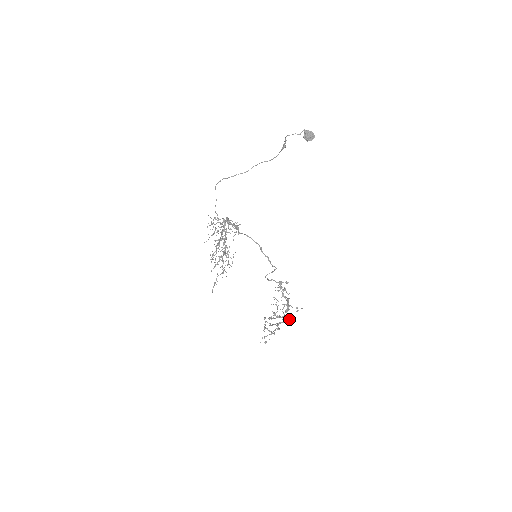
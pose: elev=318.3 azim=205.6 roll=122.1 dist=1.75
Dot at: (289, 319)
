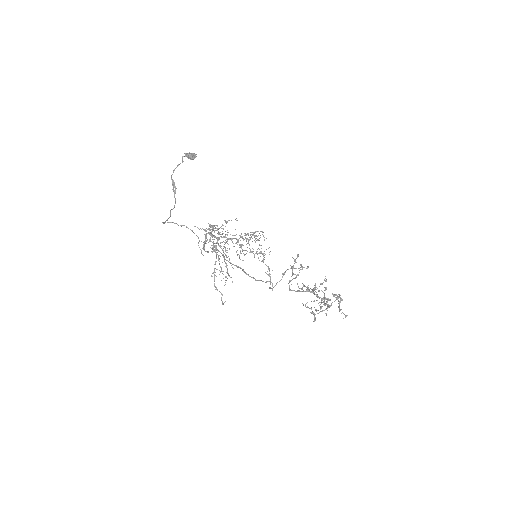
Dot at: occluded
